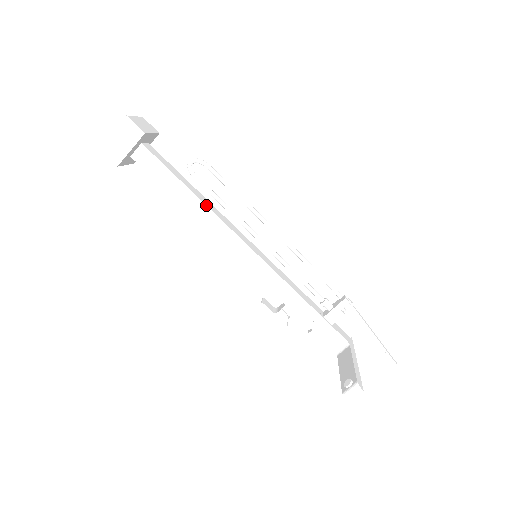
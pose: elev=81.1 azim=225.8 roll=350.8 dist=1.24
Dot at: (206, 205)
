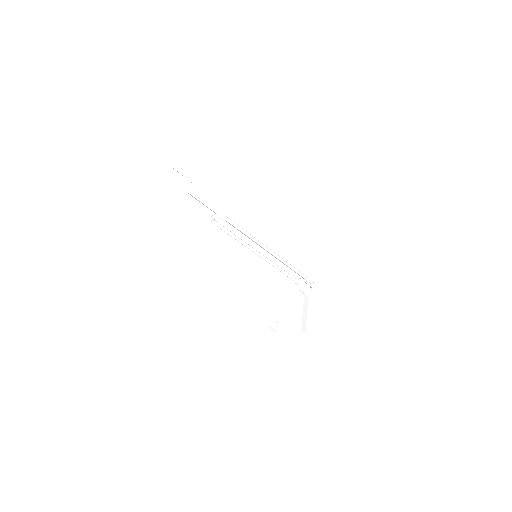
Dot at: occluded
